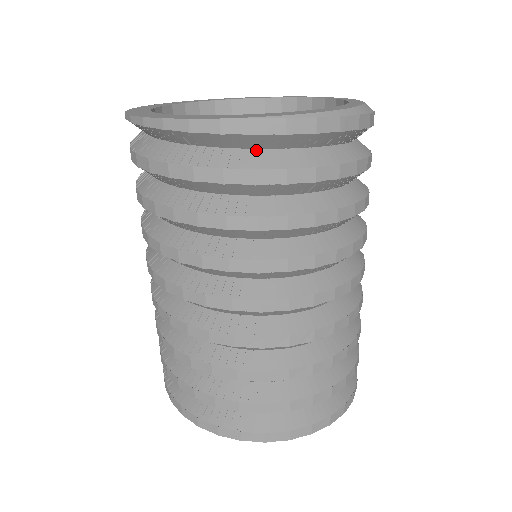
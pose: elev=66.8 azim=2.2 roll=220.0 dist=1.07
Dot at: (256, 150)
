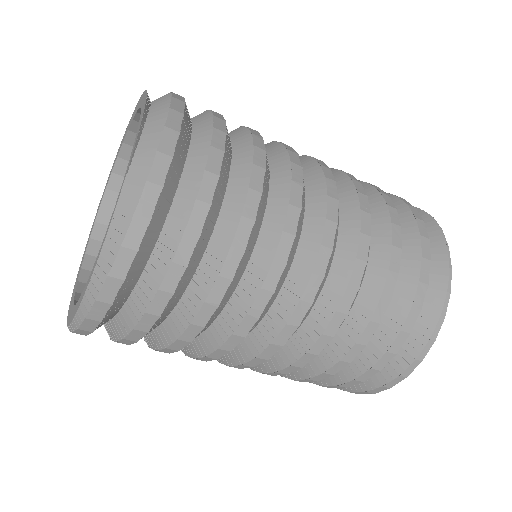
Dot at: occluded
